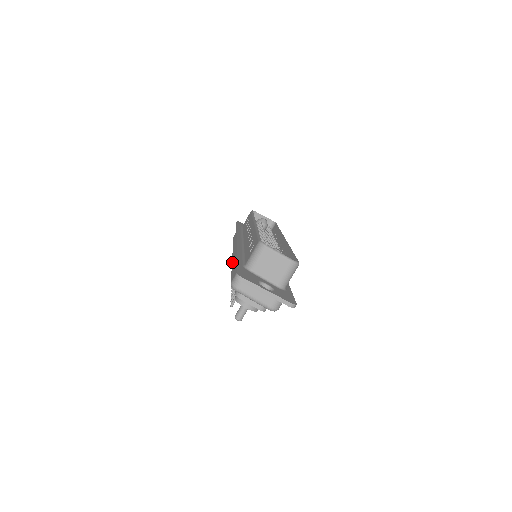
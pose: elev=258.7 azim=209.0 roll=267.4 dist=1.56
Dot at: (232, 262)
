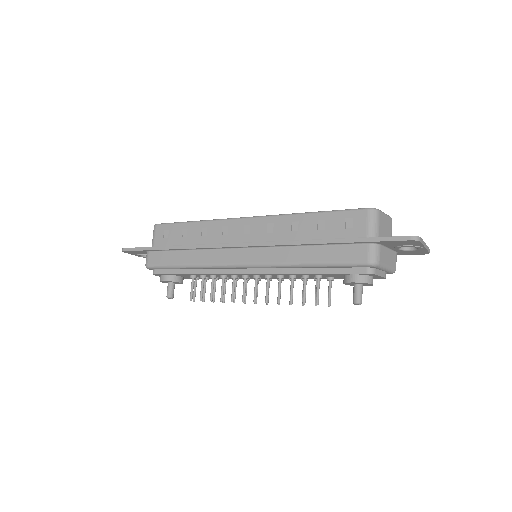
Dot at: (283, 261)
